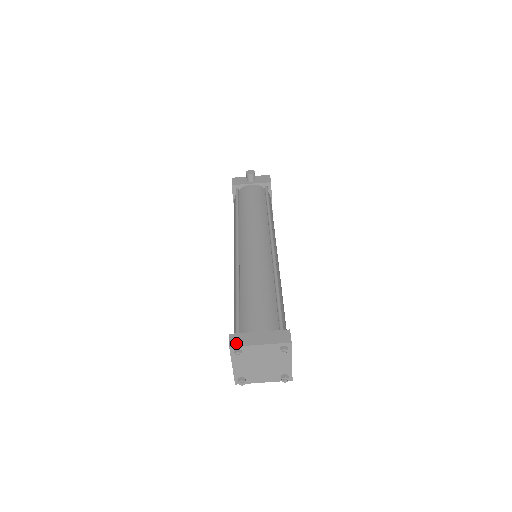
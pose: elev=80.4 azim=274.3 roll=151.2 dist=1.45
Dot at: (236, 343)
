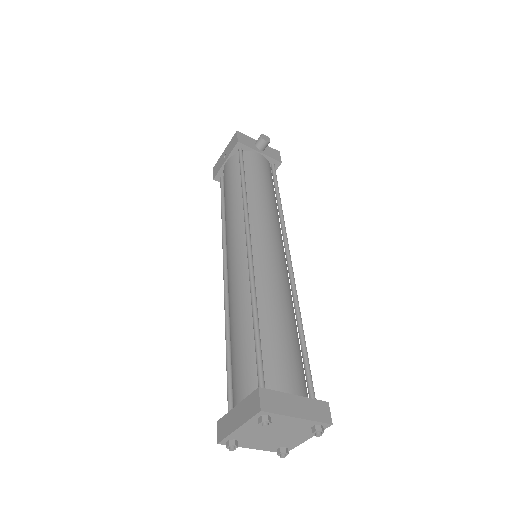
Dot at: (269, 406)
